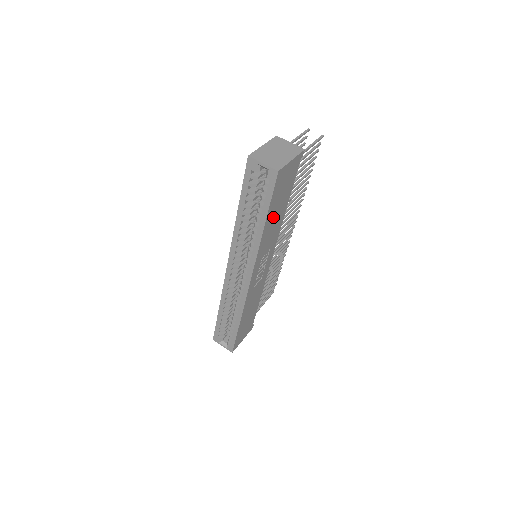
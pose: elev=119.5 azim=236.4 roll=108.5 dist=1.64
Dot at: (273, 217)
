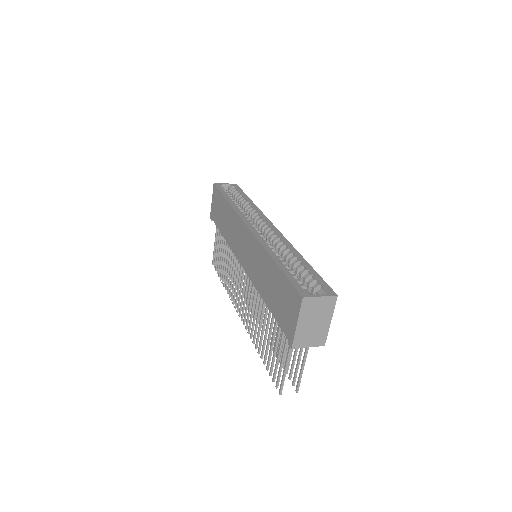
Dot at: occluded
